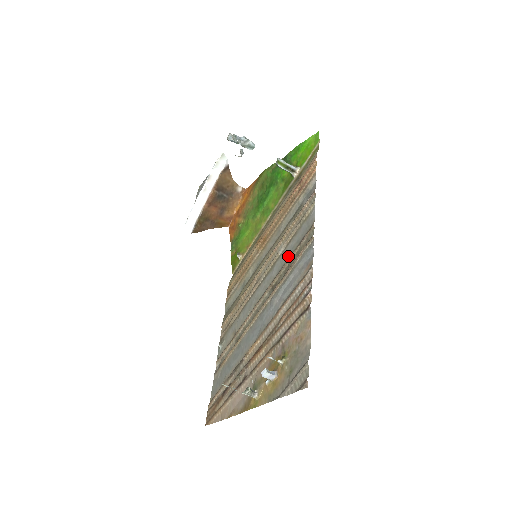
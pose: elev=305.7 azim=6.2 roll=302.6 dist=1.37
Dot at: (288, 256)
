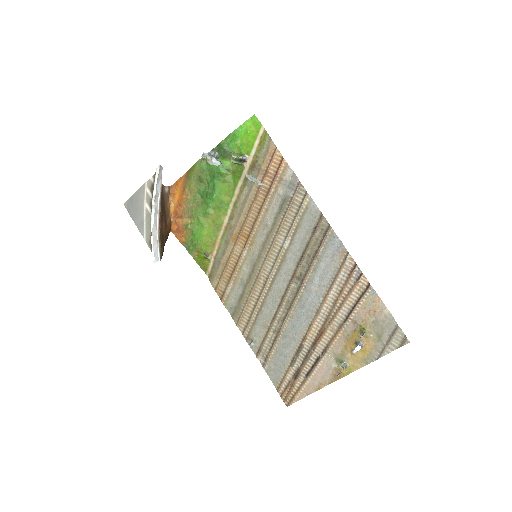
Dot at: (302, 248)
